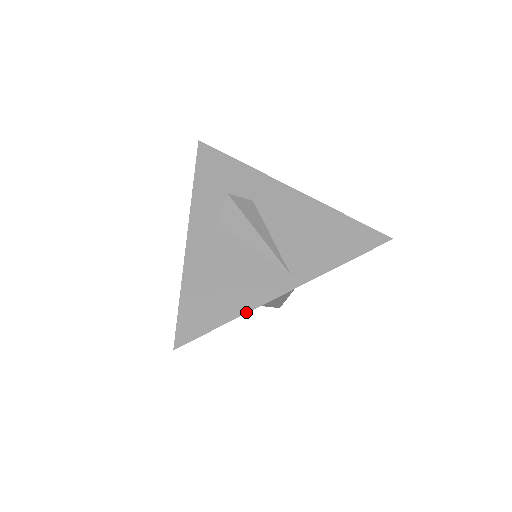
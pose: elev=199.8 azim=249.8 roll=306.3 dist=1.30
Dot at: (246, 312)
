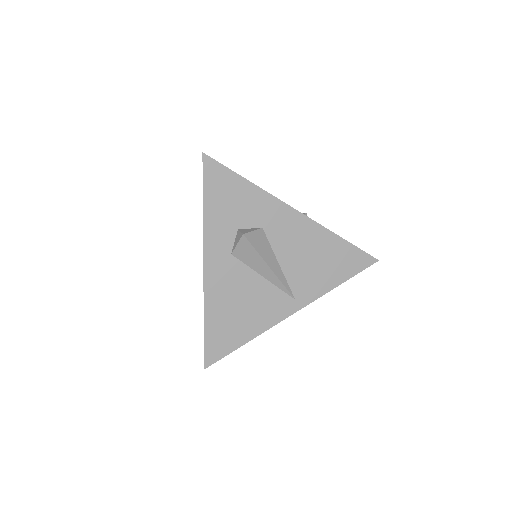
Dot at: (259, 334)
